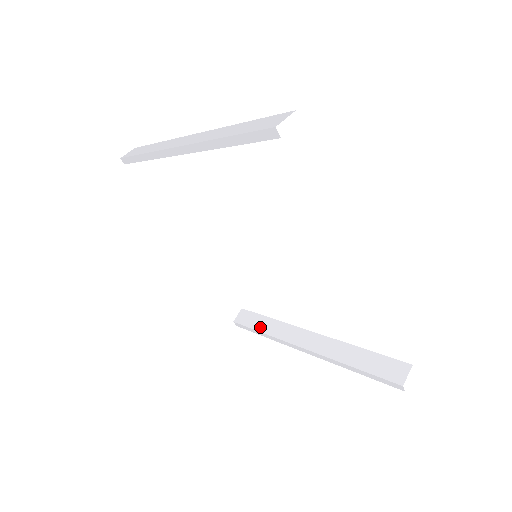
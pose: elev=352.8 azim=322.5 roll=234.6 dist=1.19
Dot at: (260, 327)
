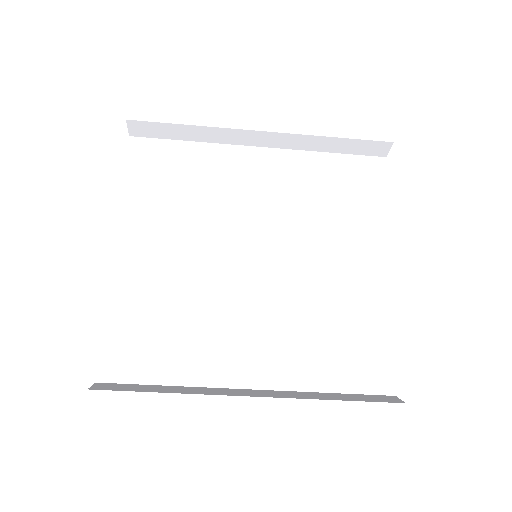
Dot at: (157, 390)
